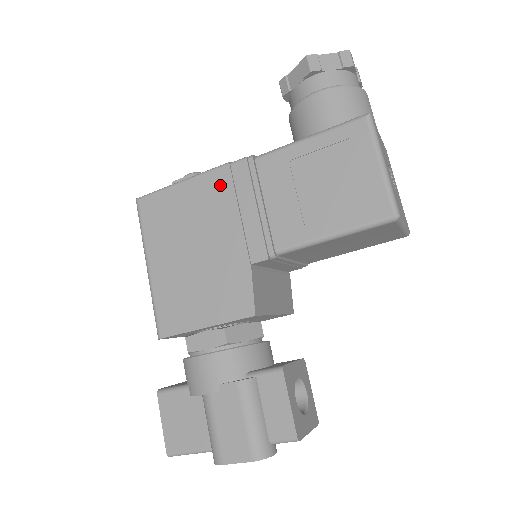
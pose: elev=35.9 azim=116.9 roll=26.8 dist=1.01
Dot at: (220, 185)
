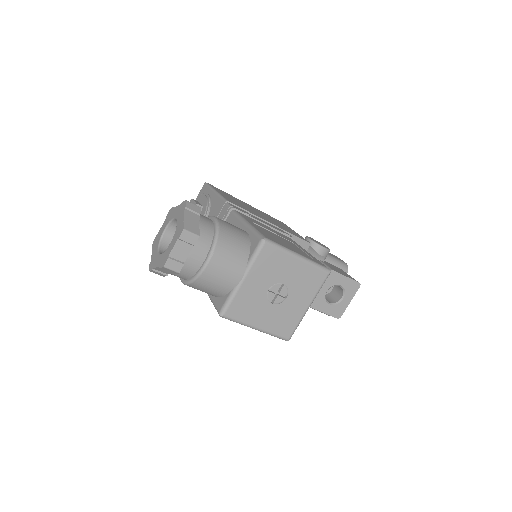
Dot at: occluded
